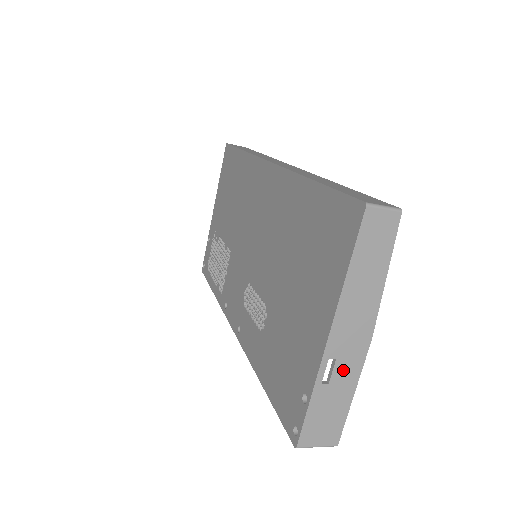
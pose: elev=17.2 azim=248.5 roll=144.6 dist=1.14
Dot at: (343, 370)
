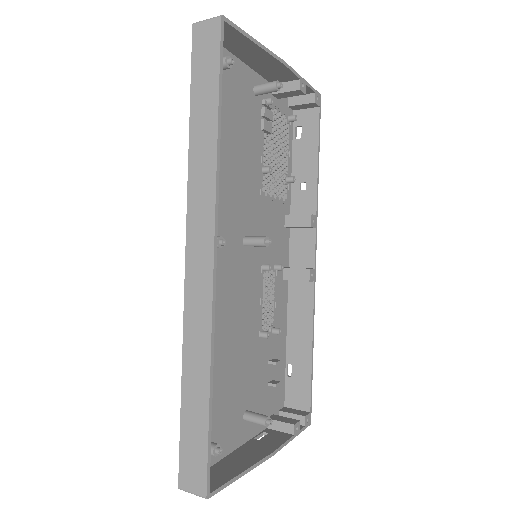
Dot at: occluded
